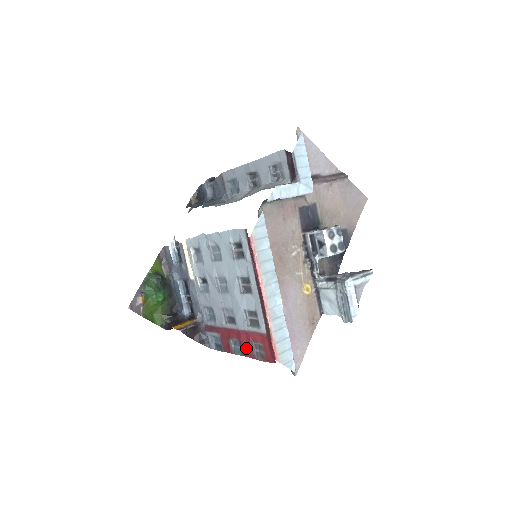
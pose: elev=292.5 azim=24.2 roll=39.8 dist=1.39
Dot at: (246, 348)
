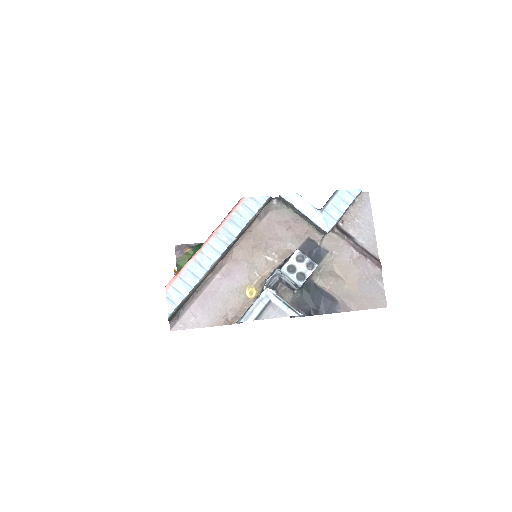
Dot at: occluded
